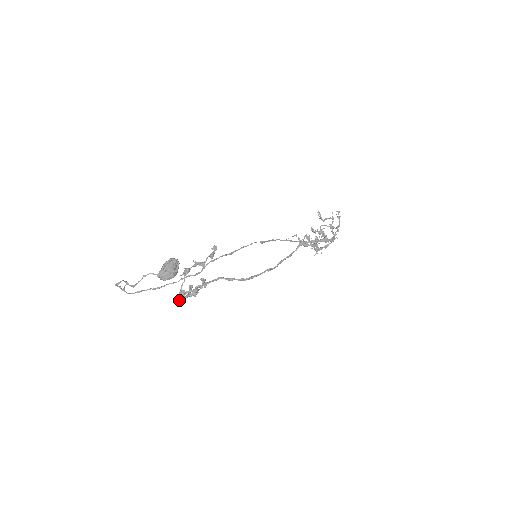
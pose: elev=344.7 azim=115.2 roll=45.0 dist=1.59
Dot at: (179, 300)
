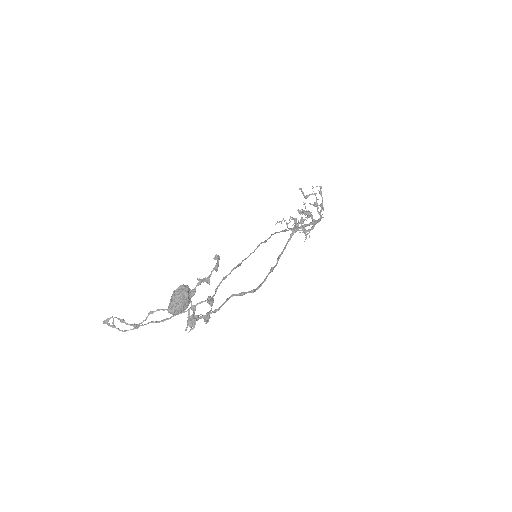
Dot at: (186, 328)
